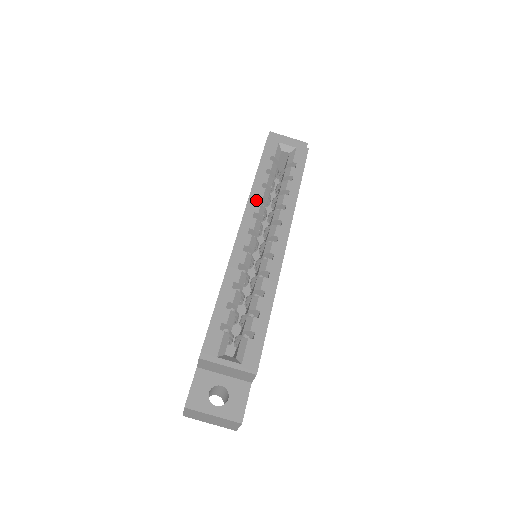
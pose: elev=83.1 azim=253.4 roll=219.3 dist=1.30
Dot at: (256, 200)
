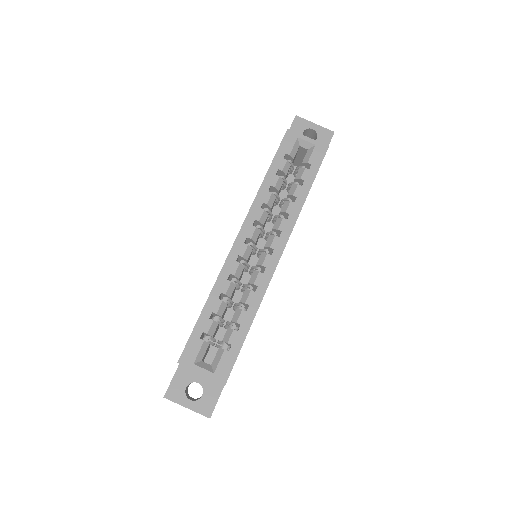
Dot at: (260, 206)
